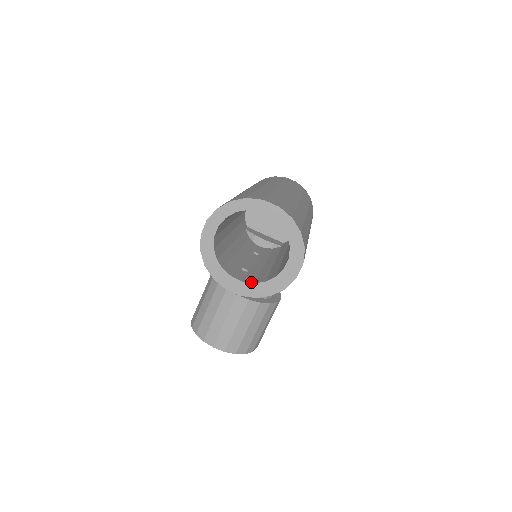
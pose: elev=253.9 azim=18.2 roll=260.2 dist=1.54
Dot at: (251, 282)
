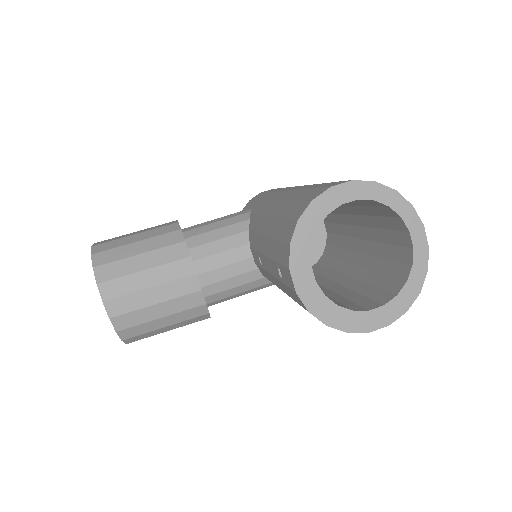
Dot at: occluded
